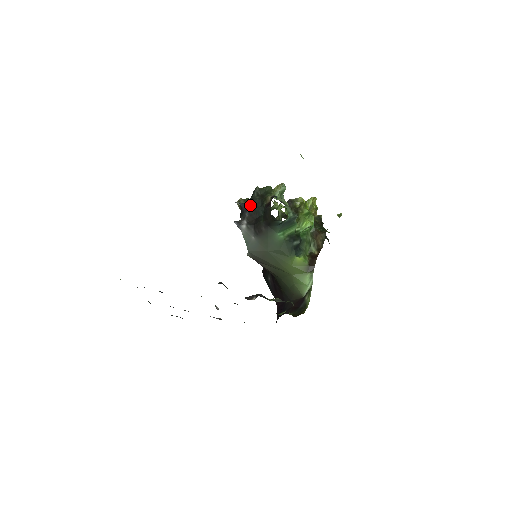
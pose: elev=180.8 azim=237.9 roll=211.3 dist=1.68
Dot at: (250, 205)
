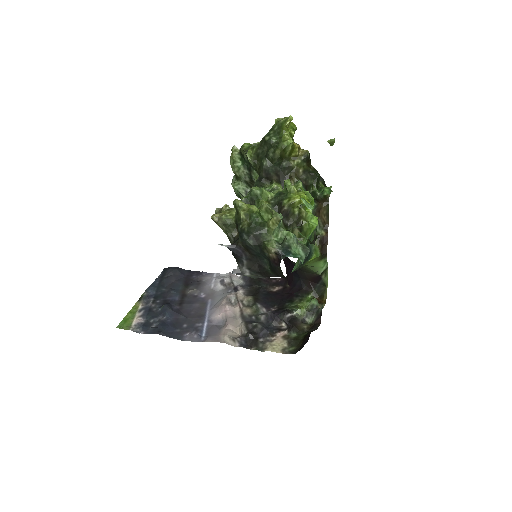
Dot at: (243, 249)
